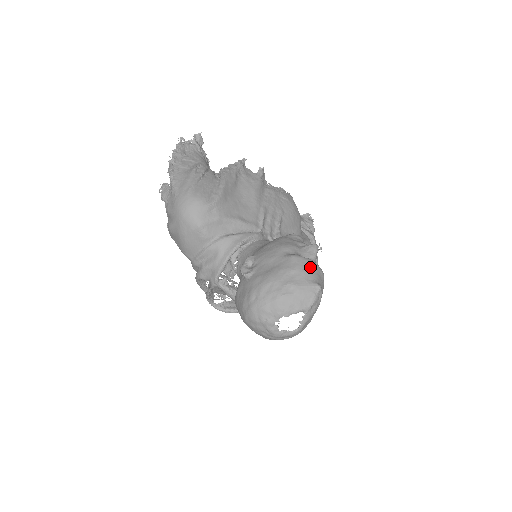
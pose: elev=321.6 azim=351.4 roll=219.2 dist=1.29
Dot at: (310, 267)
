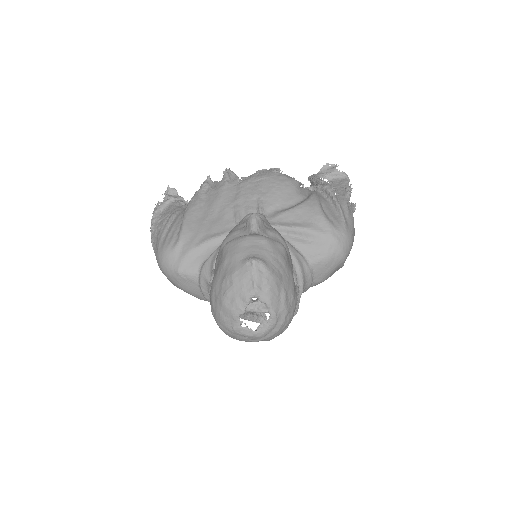
Dot at: (240, 246)
